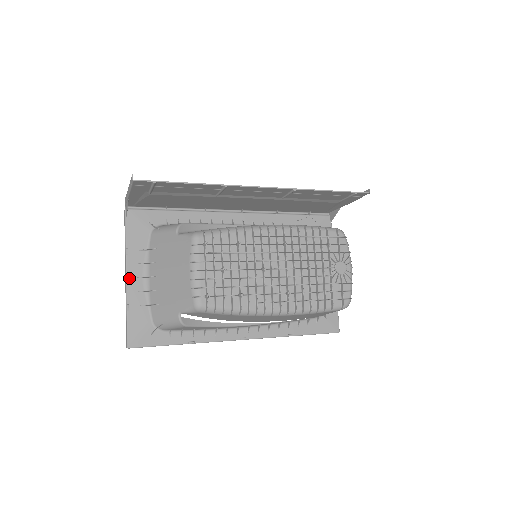
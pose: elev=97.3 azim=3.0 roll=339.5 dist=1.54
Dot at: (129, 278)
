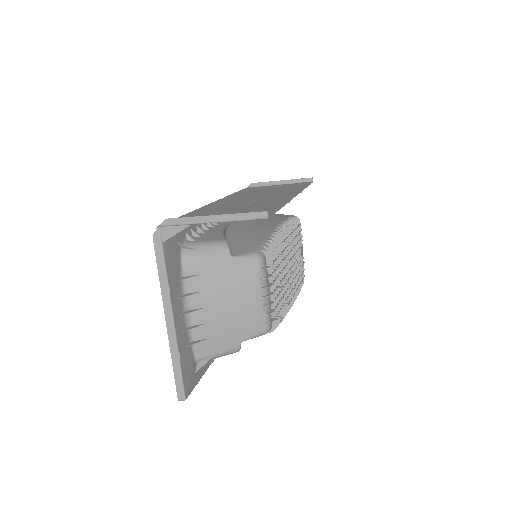
Dot at: (175, 320)
